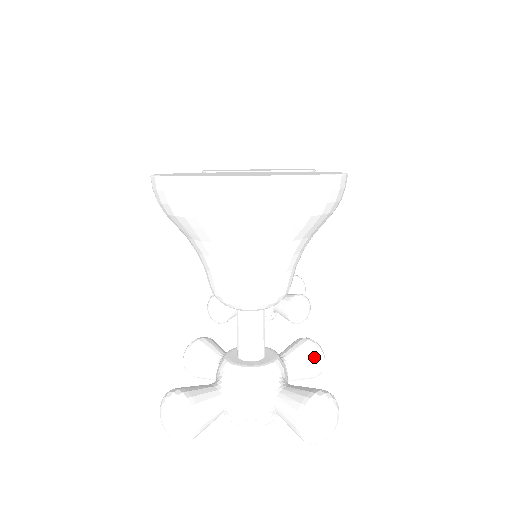
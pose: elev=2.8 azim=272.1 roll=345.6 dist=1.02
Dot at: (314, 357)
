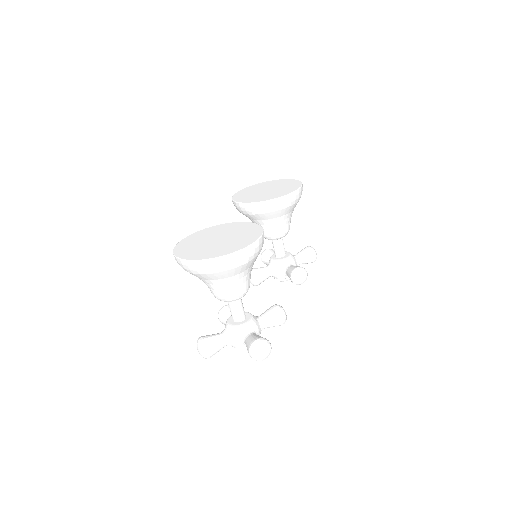
Dot at: (277, 316)
